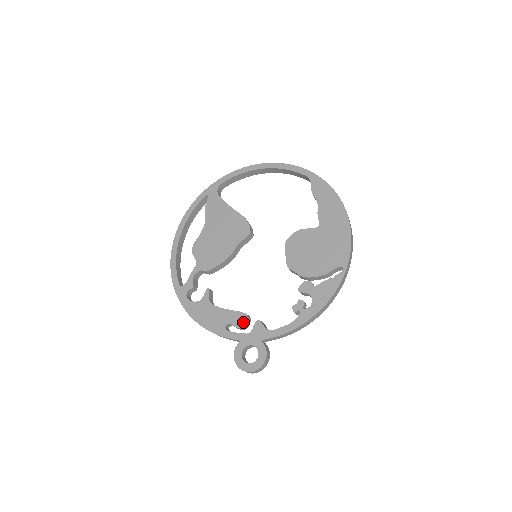
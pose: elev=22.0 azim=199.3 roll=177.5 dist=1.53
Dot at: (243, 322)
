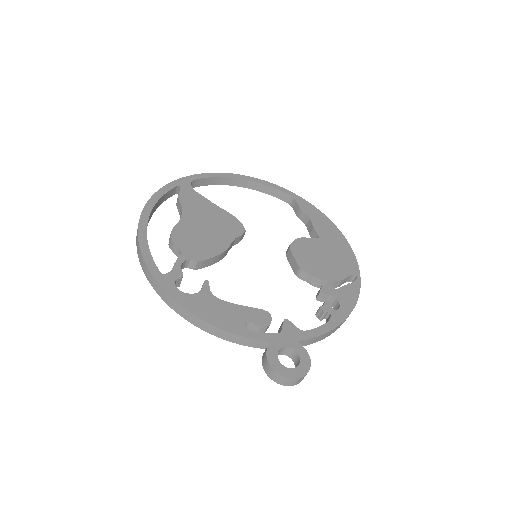
Dot at: (267, 320)
